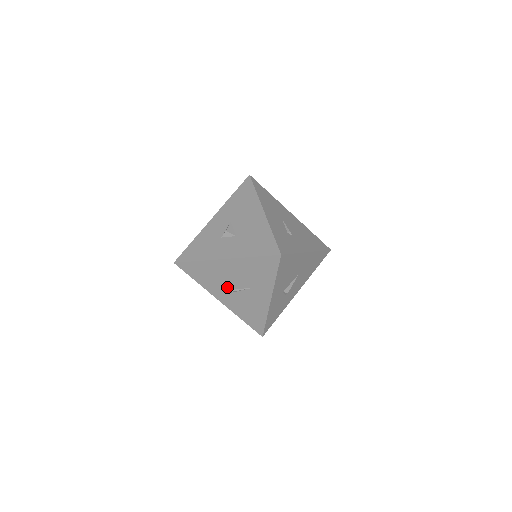
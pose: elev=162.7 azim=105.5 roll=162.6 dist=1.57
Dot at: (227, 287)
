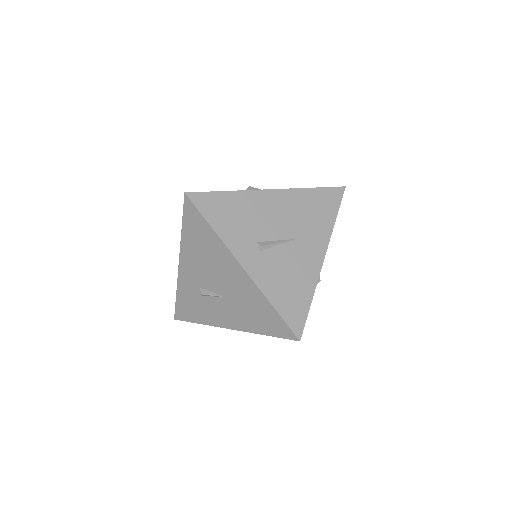
Dot at: (263, 238)
